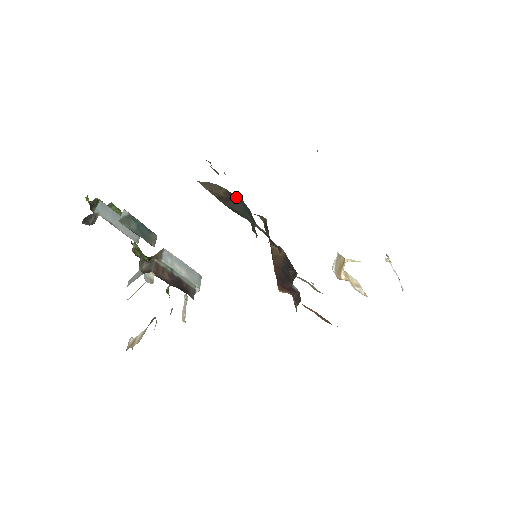
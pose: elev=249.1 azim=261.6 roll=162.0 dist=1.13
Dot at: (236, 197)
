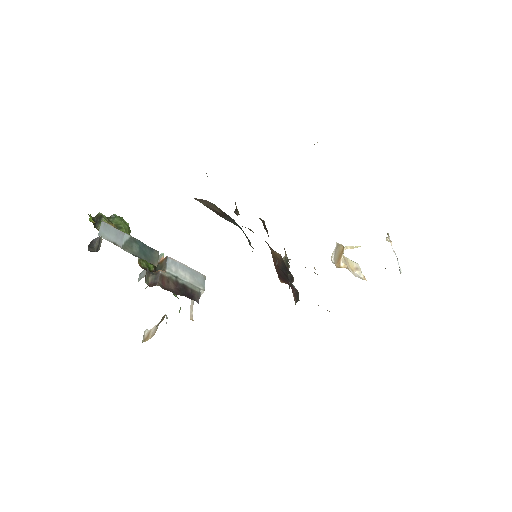
Dot at: occluded
